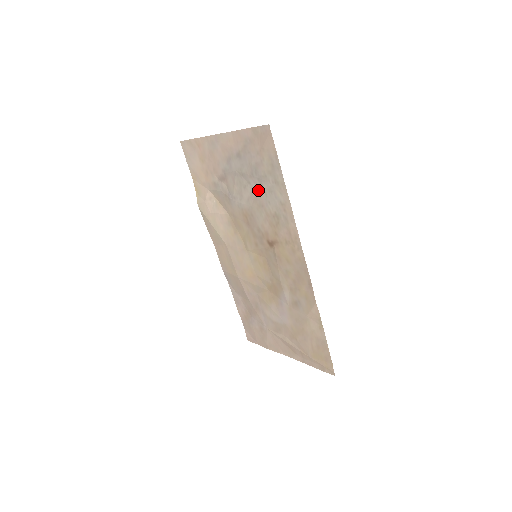
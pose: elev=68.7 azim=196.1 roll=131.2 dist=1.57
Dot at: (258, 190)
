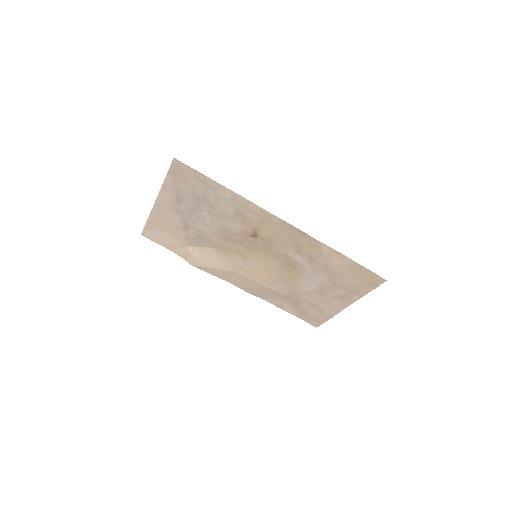
Dot at: (211, 208)
